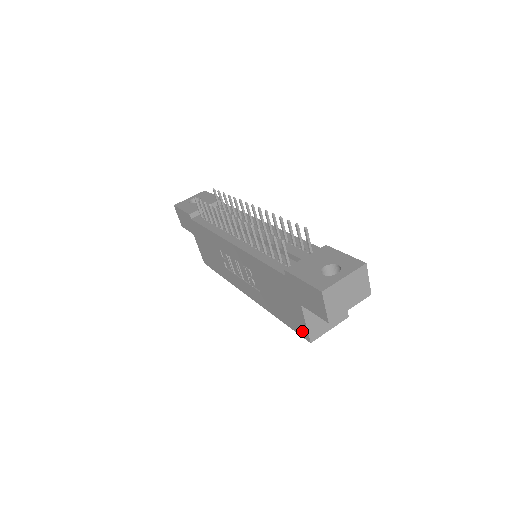
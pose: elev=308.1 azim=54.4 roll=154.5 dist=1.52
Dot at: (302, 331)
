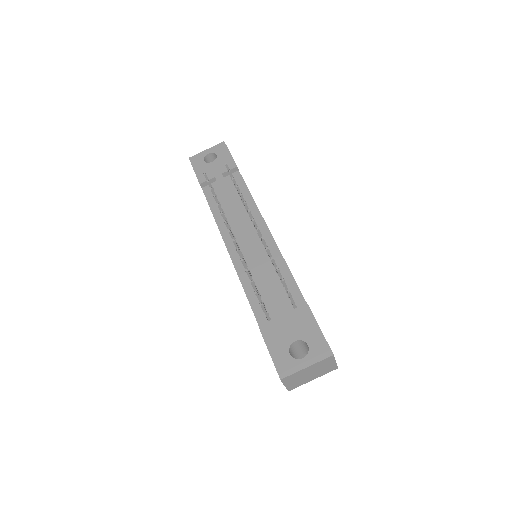
Dot at: occluded
